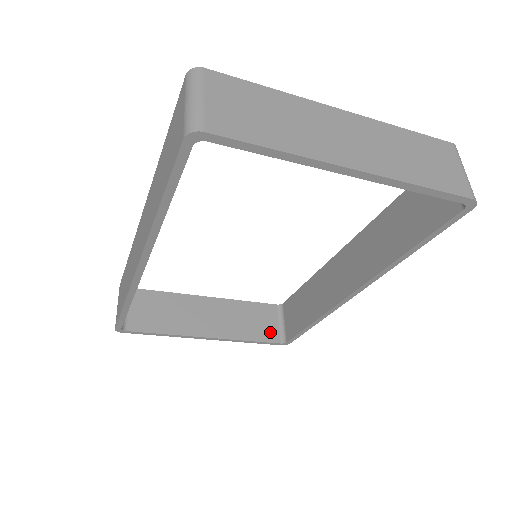
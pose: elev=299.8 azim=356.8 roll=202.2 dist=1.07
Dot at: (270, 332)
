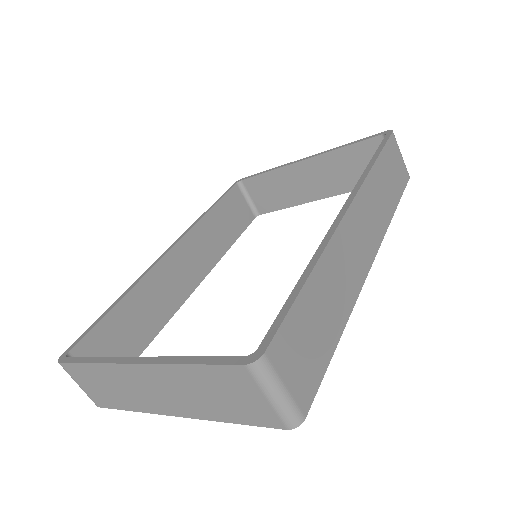
Dot at: occluded
